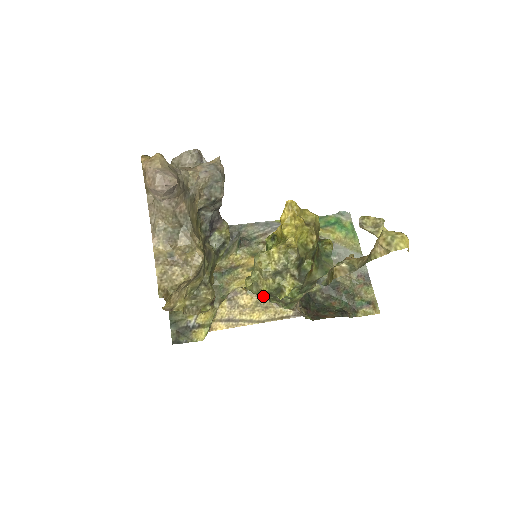
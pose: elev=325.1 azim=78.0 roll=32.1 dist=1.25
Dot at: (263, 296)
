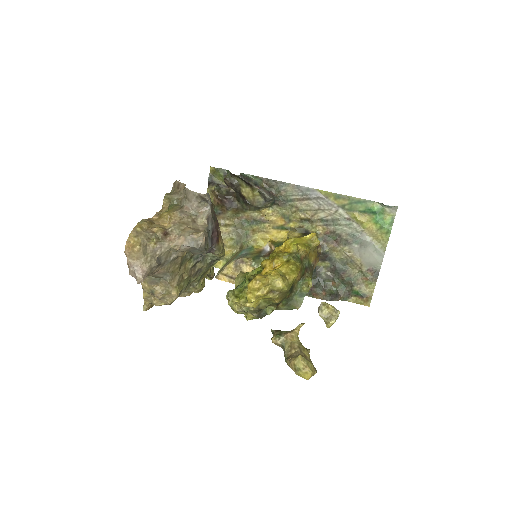
Dot at: occluded
